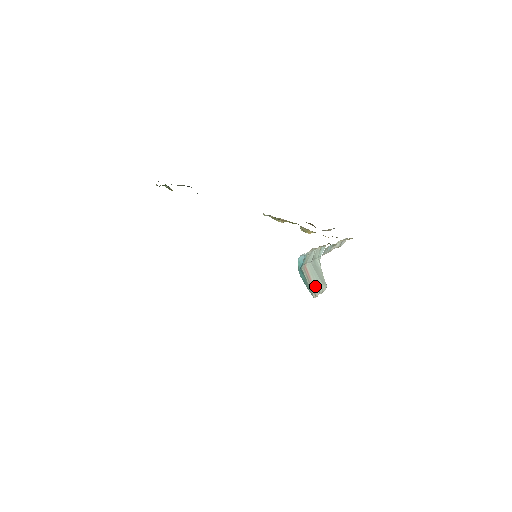
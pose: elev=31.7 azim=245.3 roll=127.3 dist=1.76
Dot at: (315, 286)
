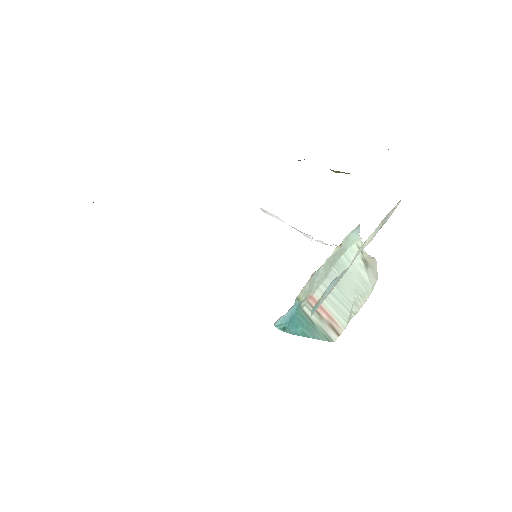
Dot at: (337, 316)
